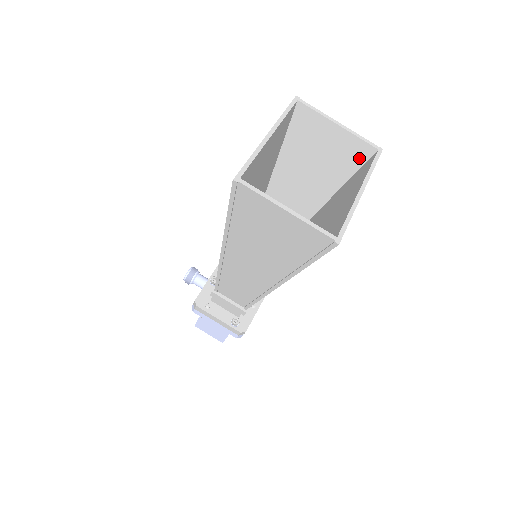
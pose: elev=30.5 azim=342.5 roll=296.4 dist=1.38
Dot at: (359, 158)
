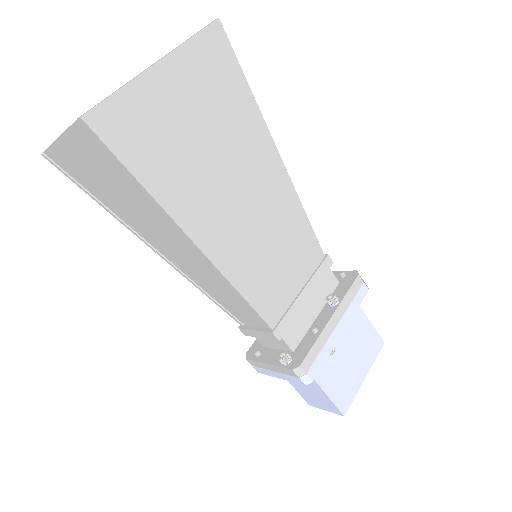
Dot at: occluded
